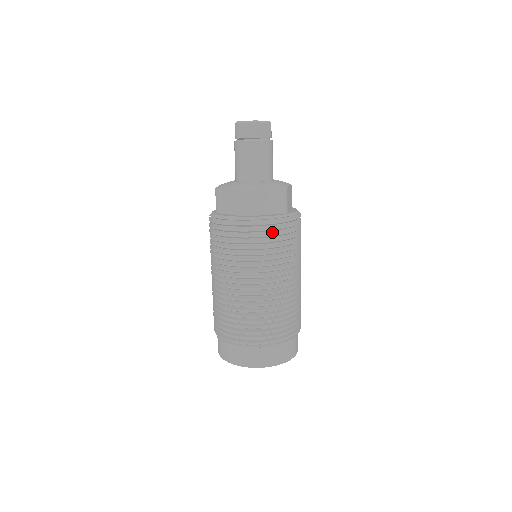
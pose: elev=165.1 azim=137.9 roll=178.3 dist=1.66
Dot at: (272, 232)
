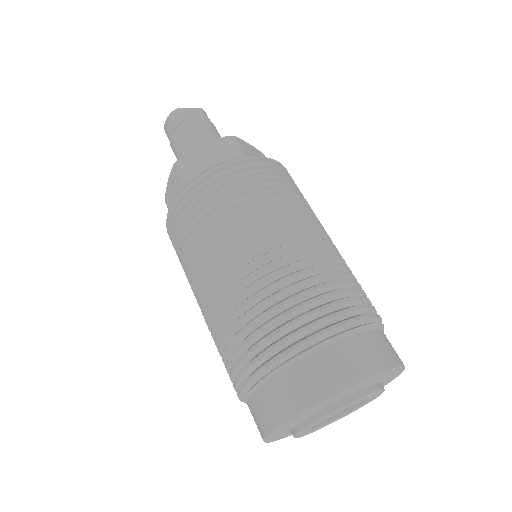
Dot at: (225, 179)
